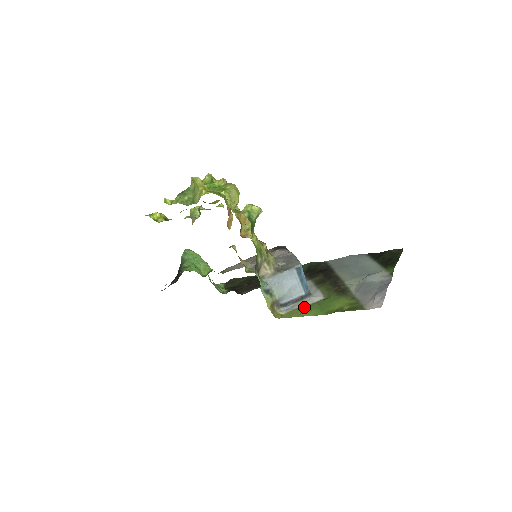
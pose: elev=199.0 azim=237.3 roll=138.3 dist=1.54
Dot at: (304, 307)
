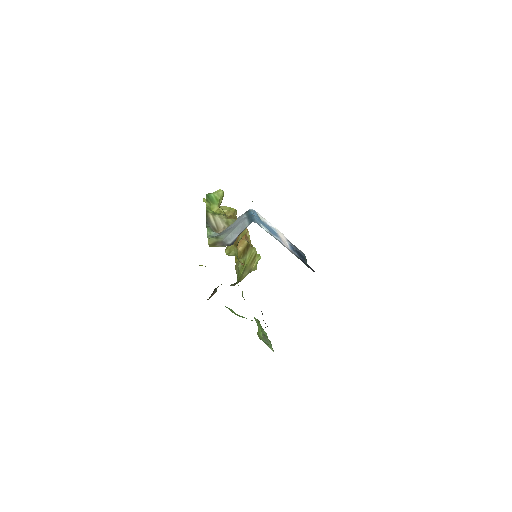
Dot at: occluded
